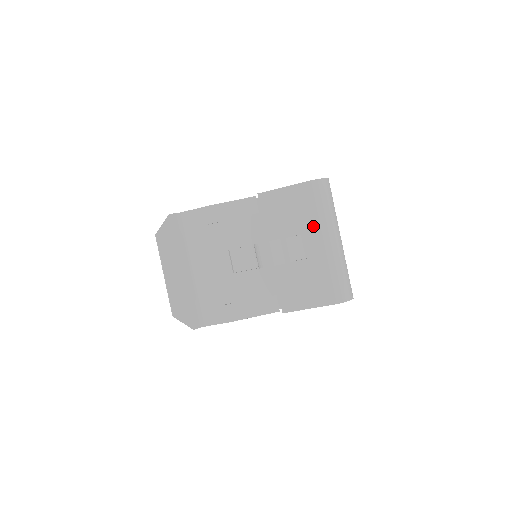
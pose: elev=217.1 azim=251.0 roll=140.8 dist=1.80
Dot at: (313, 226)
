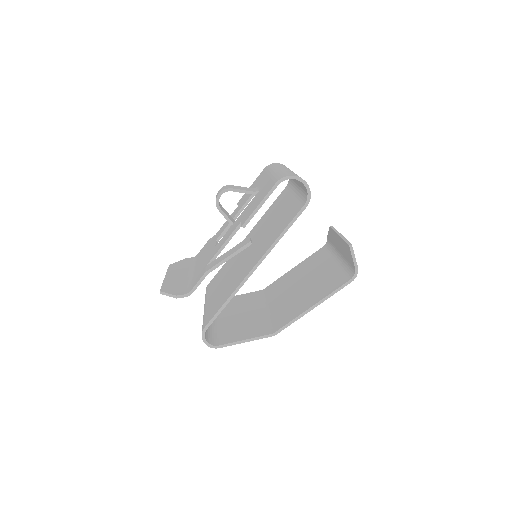
Dot at: (265, 176)
